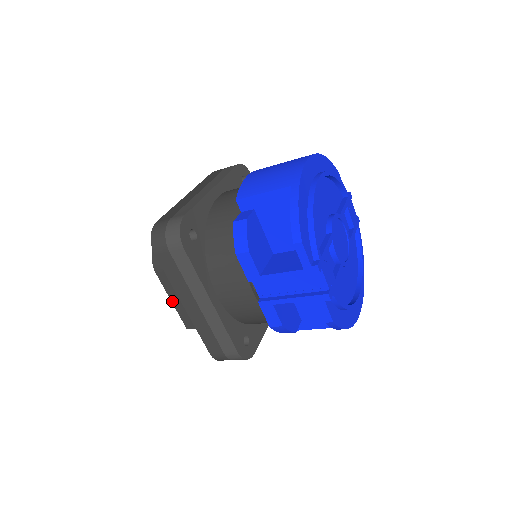
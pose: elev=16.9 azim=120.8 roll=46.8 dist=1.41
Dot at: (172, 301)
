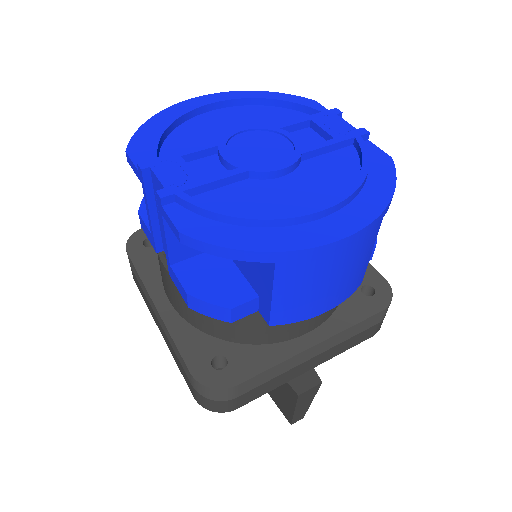
Dot at: occluded
